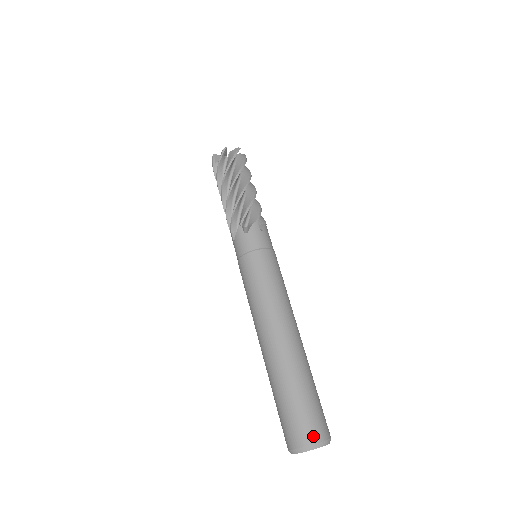
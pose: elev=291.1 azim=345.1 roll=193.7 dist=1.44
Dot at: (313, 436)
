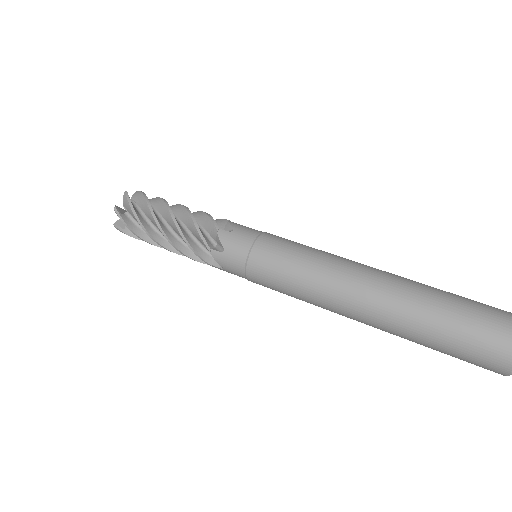
Dot at: out of frame
